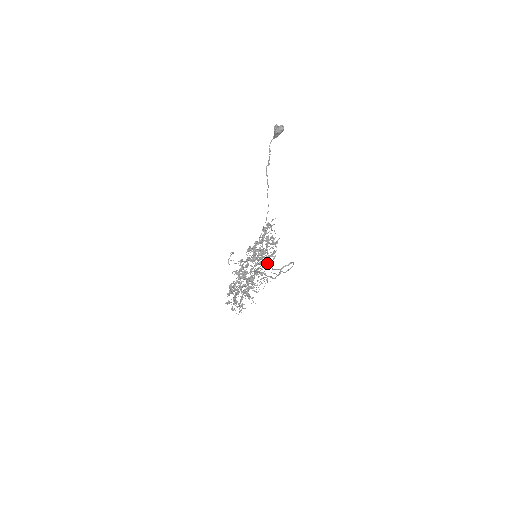
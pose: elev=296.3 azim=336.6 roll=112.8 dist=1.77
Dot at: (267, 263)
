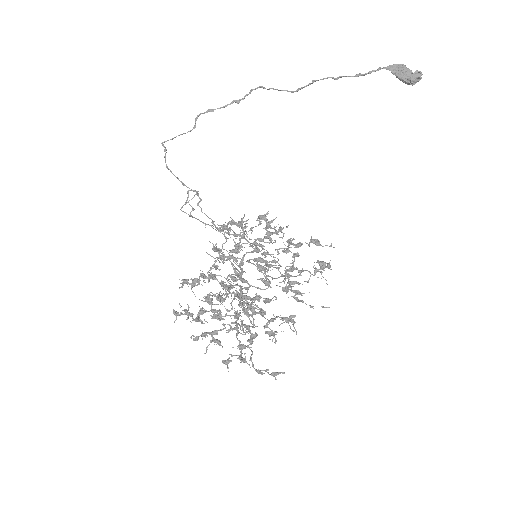
Dot at: (224, 227)
